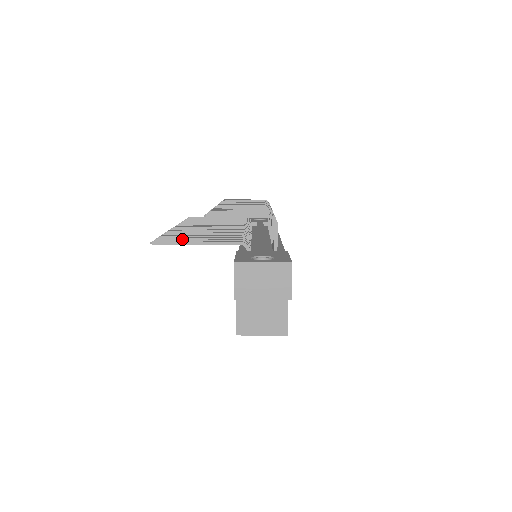
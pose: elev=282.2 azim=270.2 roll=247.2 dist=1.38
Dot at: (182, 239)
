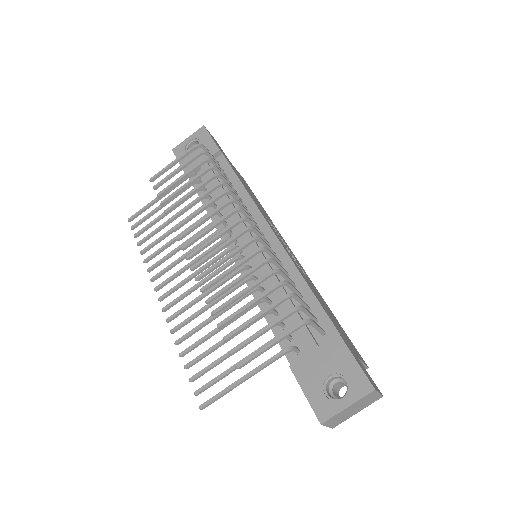
Dot at: (220, 378)
